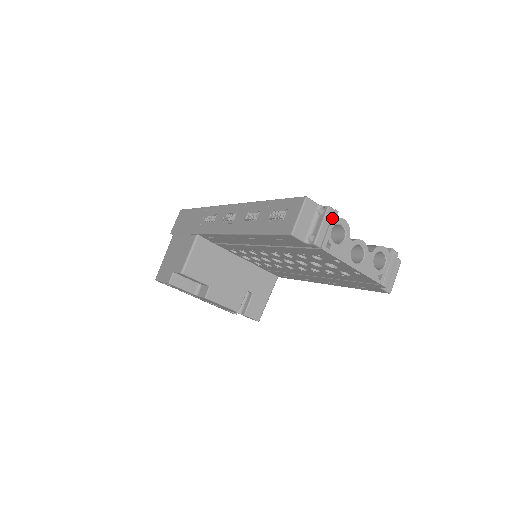
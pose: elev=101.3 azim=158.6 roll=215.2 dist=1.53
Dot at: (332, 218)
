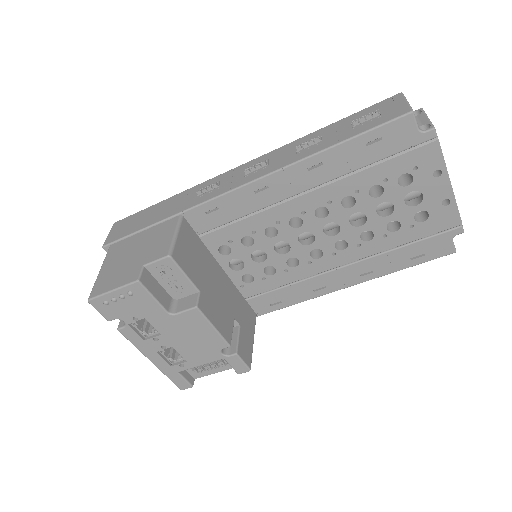
Dot at: occluded
